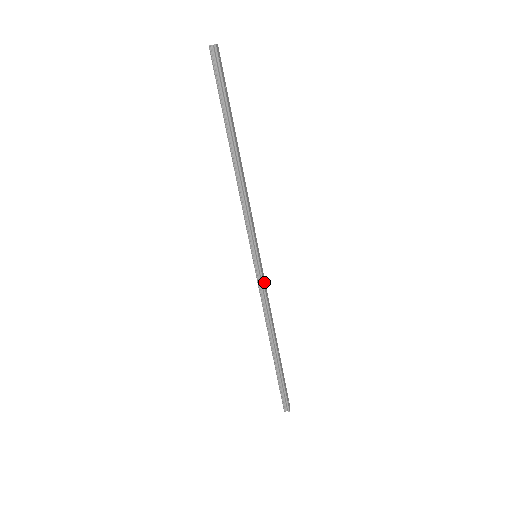
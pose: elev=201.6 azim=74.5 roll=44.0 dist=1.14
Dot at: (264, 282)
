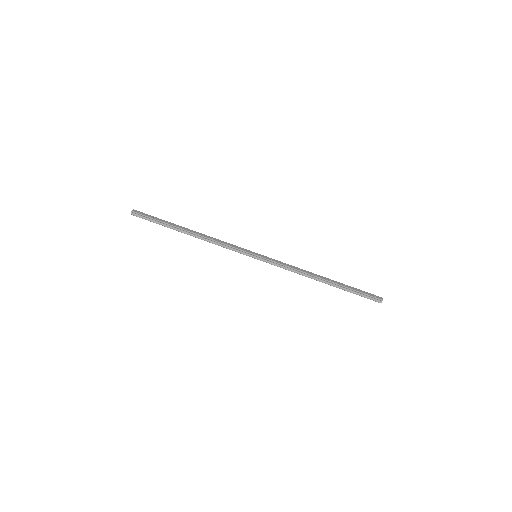
Dot at: (275, 261)
